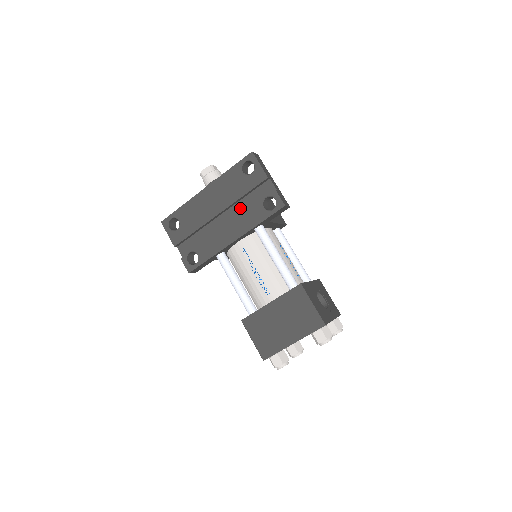
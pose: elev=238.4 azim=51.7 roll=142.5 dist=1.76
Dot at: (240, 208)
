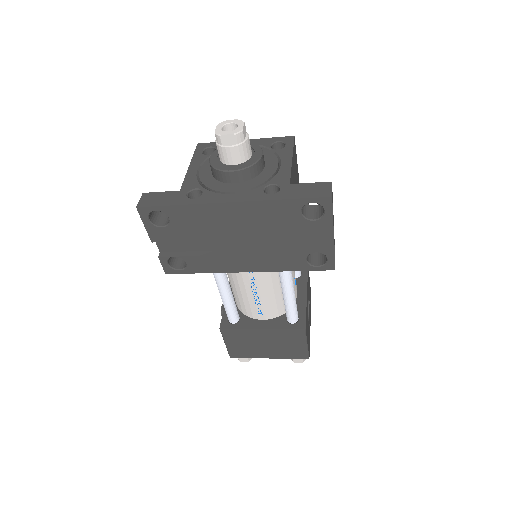
Dot at: (272, 240)
